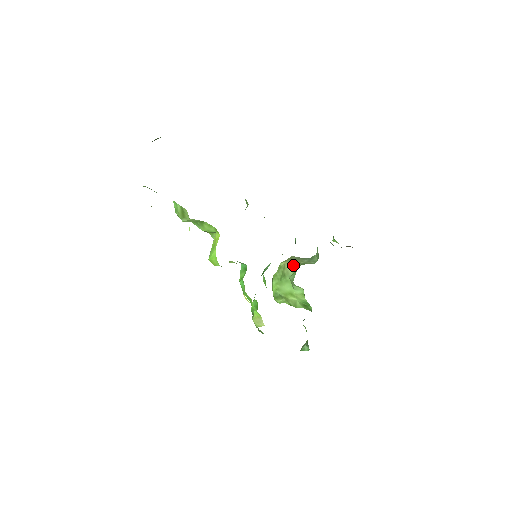
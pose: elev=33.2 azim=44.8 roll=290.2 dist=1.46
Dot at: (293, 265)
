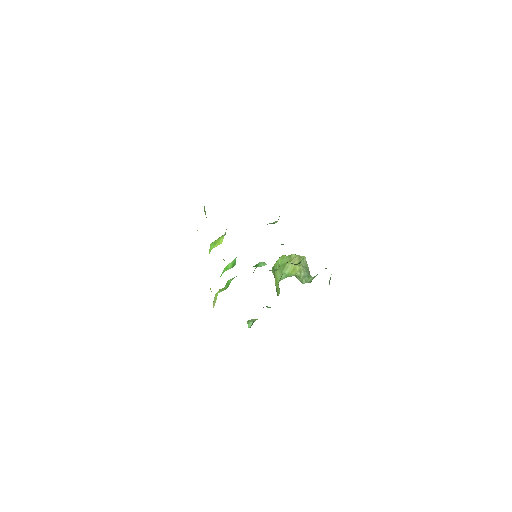
Dot at: (294, 268)
